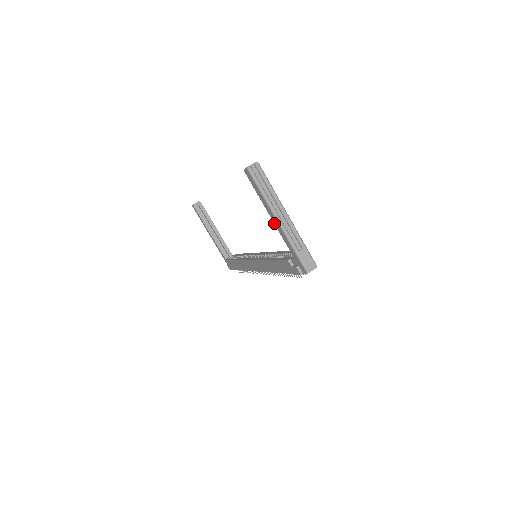
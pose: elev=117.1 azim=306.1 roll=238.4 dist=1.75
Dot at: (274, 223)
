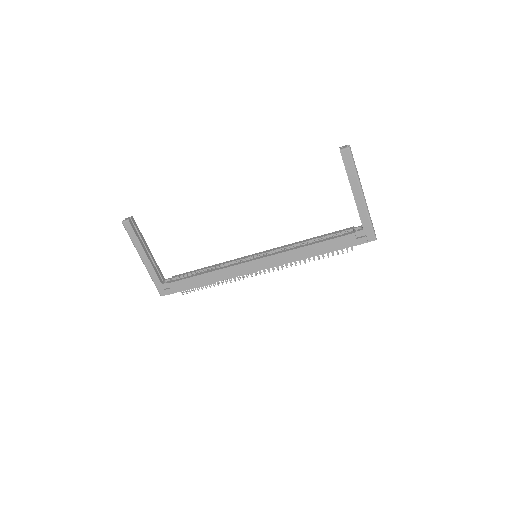
Dot at: (355, 198)
